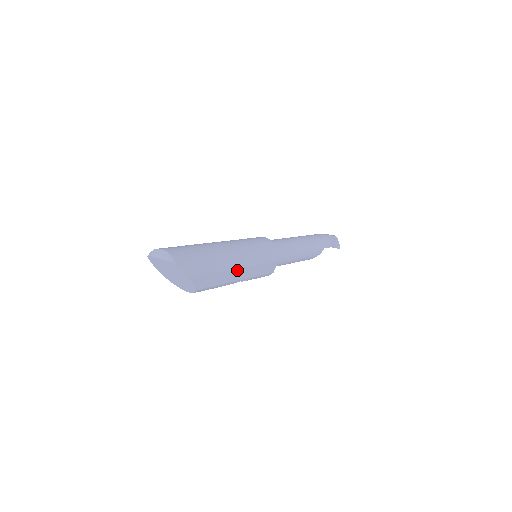
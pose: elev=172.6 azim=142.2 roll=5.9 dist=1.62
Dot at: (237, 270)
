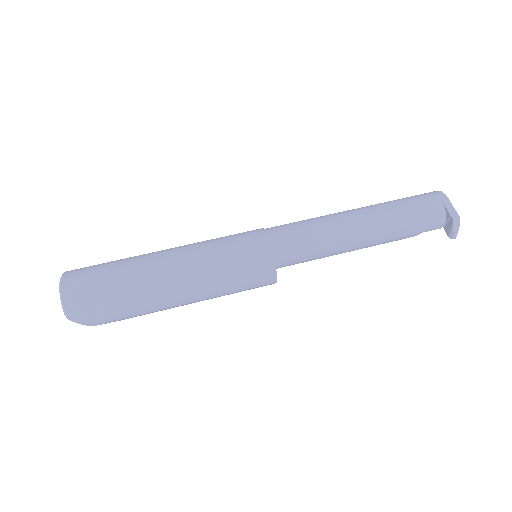
Dot at: (185, 304)
